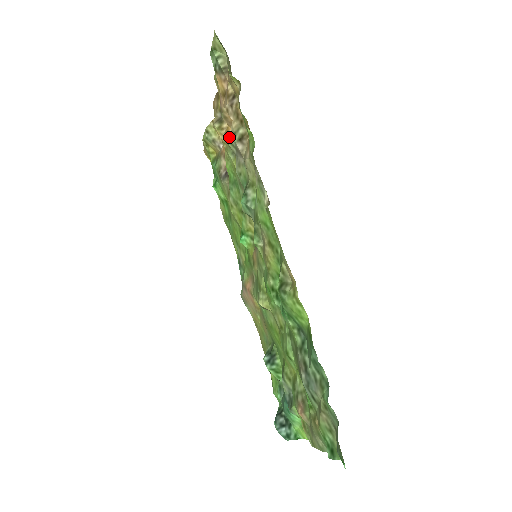
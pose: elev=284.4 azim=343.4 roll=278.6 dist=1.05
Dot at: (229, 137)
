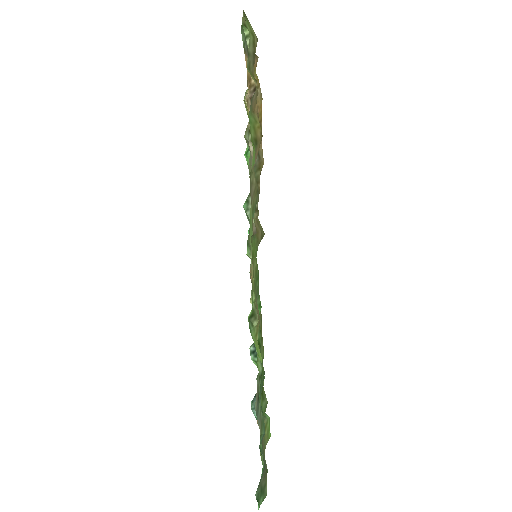
Dot at: (245, 131)
